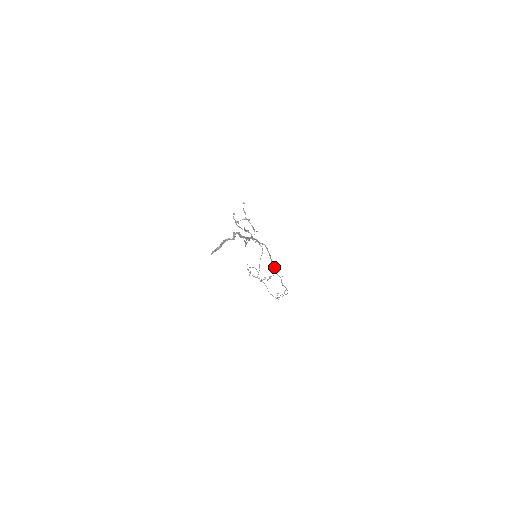
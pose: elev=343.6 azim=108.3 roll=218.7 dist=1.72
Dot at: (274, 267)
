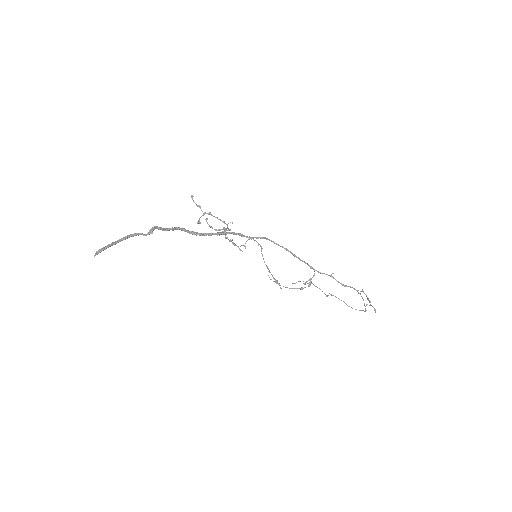
Dot at: (308, 264)
